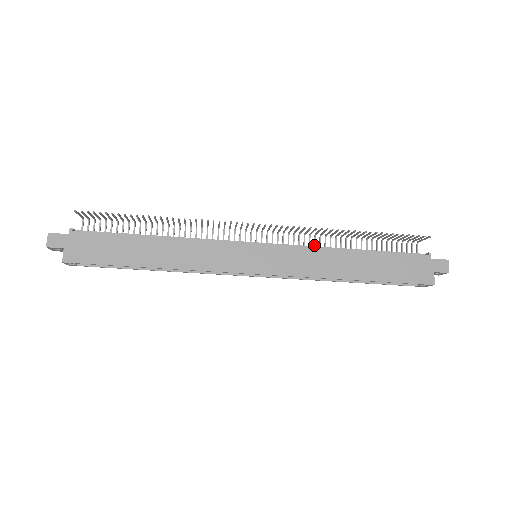
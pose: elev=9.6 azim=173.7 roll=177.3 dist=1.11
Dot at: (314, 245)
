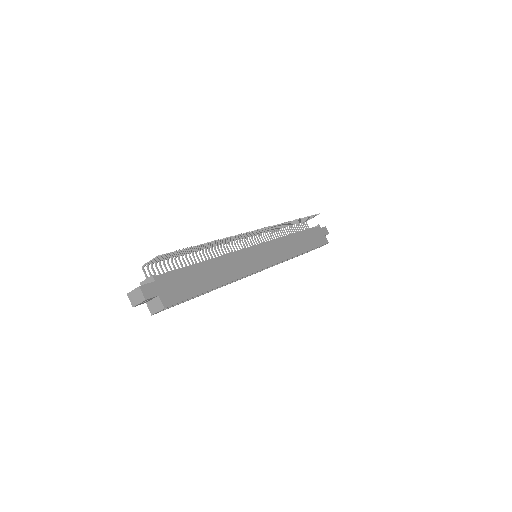
Dot at: (272, 239)
